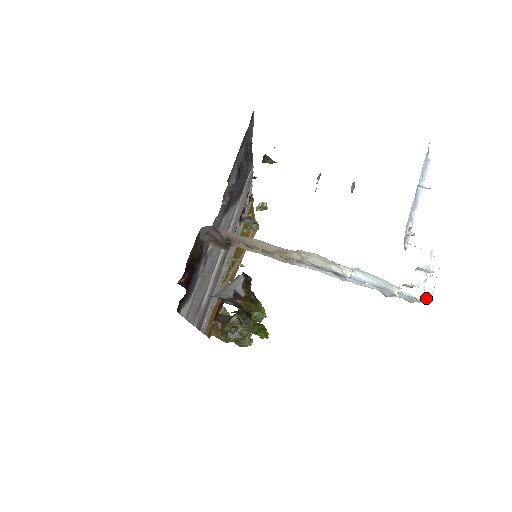
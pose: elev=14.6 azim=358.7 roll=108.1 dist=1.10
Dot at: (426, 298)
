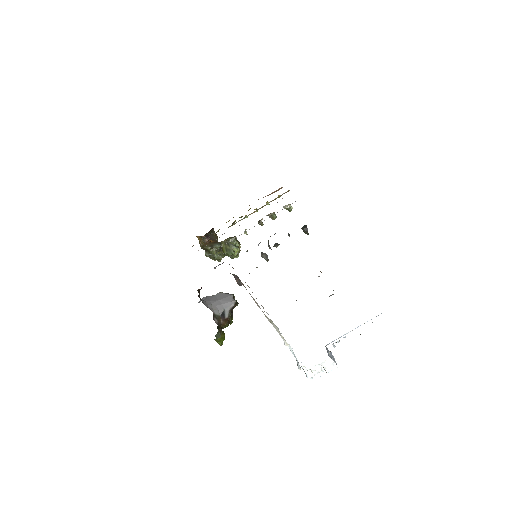
Dot at: (311, 379)
